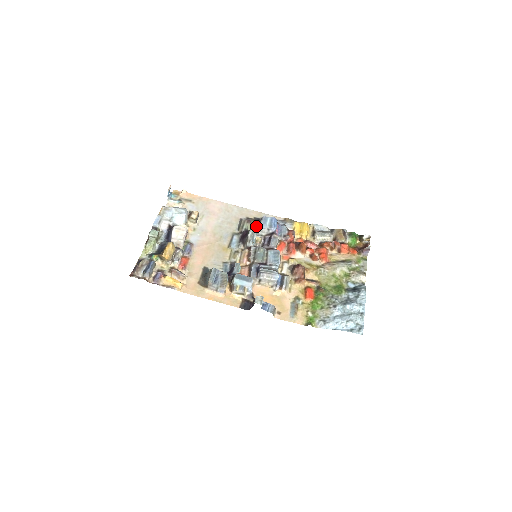
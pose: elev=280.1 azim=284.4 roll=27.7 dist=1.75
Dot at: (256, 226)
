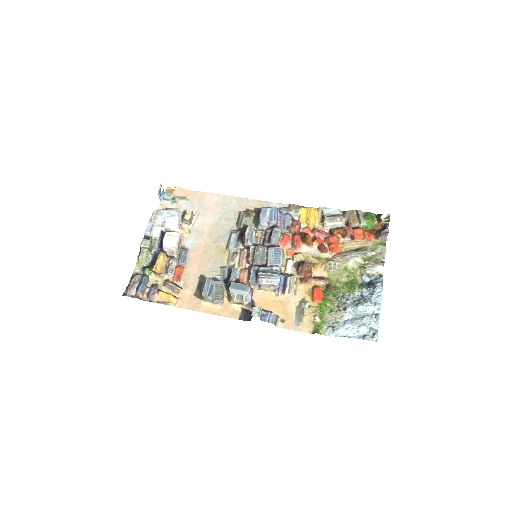
Dot at: (256, 220)
